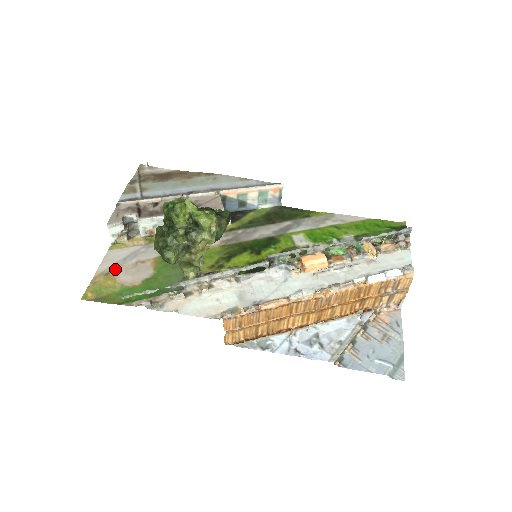
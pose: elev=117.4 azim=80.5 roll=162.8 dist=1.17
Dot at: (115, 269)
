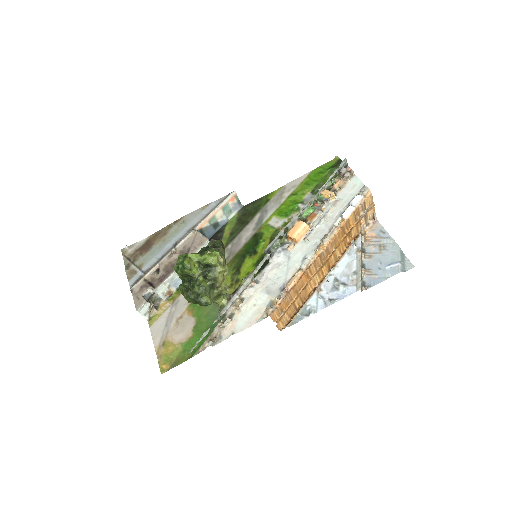
Dot at: (166, 337)
